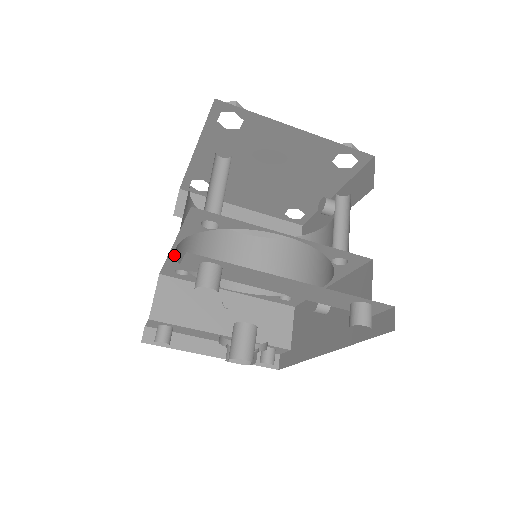
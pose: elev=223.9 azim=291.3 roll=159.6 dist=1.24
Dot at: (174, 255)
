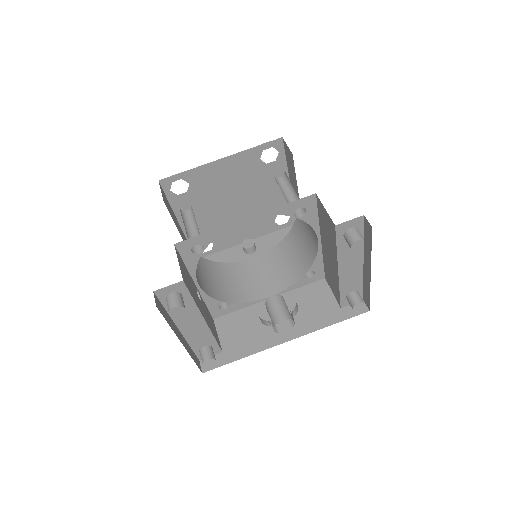
Dot at: (228, 228)
